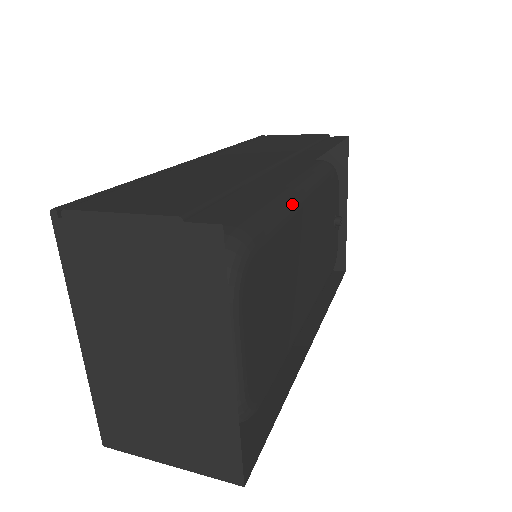
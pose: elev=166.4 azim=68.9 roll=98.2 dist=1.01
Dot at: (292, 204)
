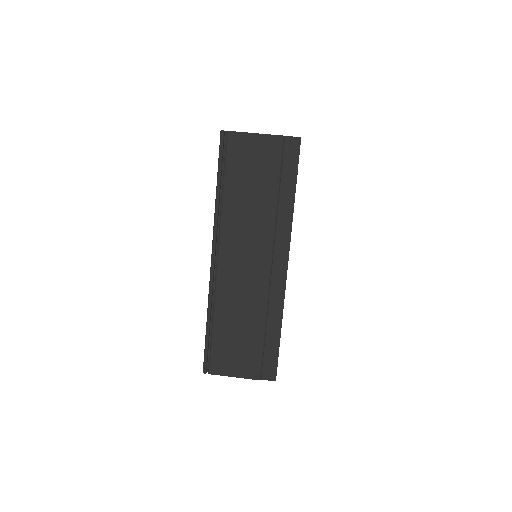
Dot at: occluded
